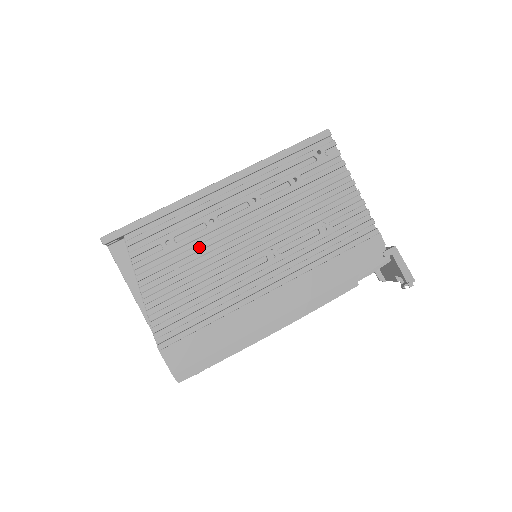
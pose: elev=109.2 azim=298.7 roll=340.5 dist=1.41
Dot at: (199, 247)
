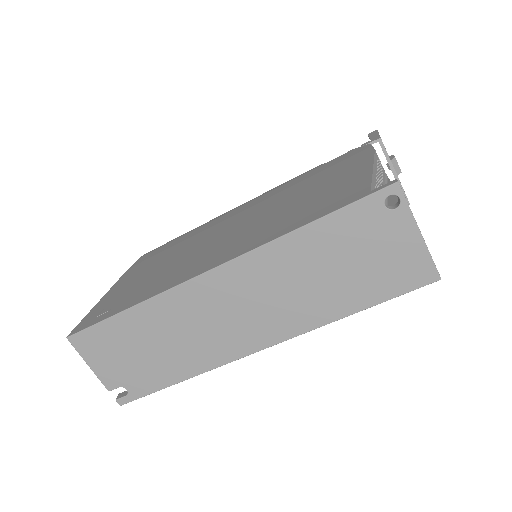
Dot at: occluded
